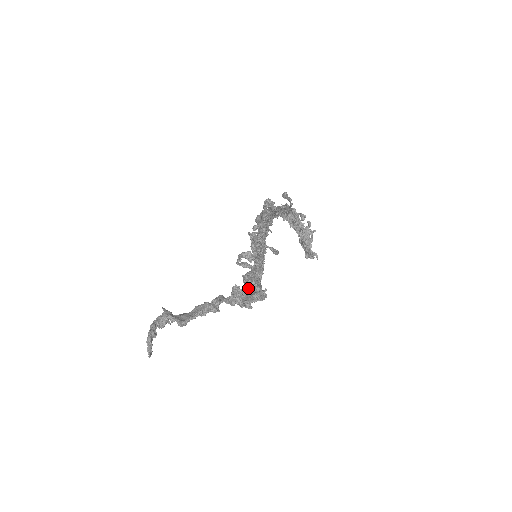
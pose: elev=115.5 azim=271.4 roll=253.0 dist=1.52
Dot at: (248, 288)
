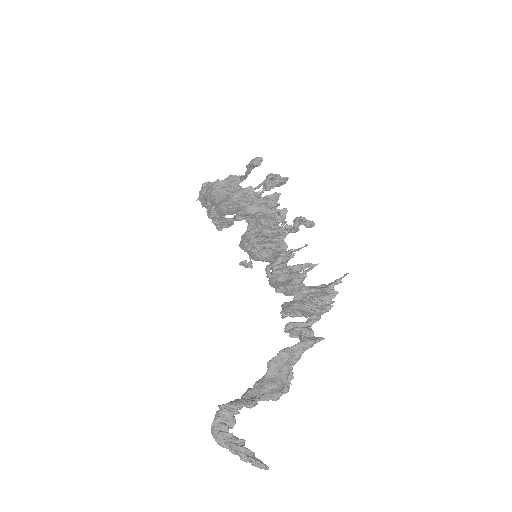
Dot at: (308, 291)
